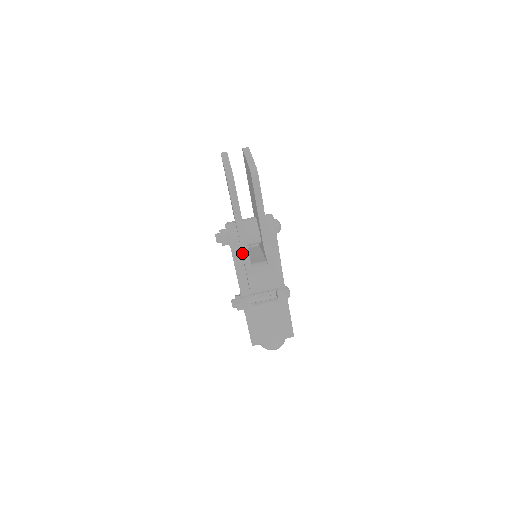
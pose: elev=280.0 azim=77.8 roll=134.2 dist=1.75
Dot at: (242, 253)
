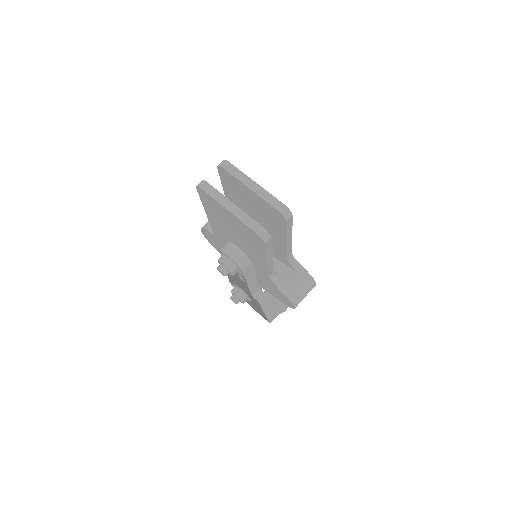
Dot at: (271, 280)
